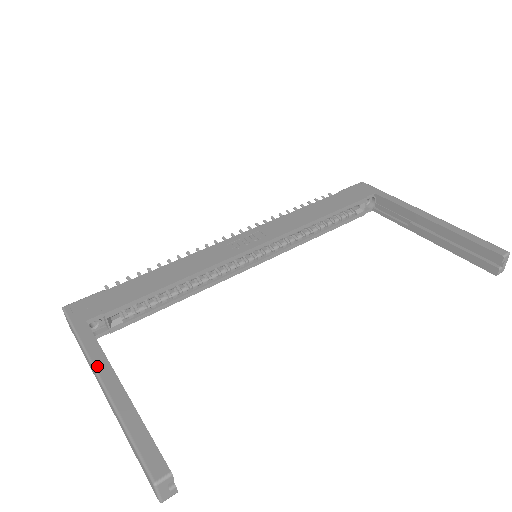
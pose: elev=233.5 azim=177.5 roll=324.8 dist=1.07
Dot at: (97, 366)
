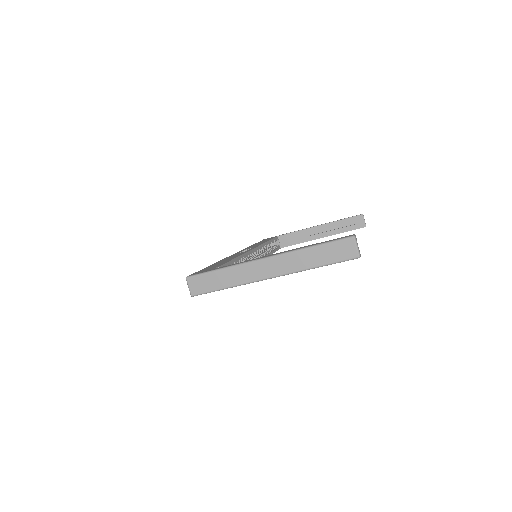
Dot at: (256, 259)
